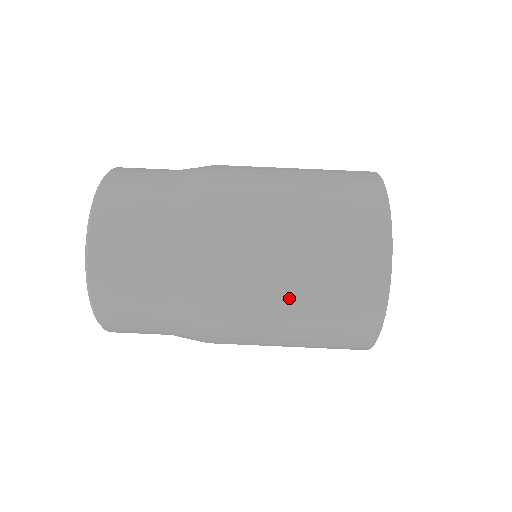
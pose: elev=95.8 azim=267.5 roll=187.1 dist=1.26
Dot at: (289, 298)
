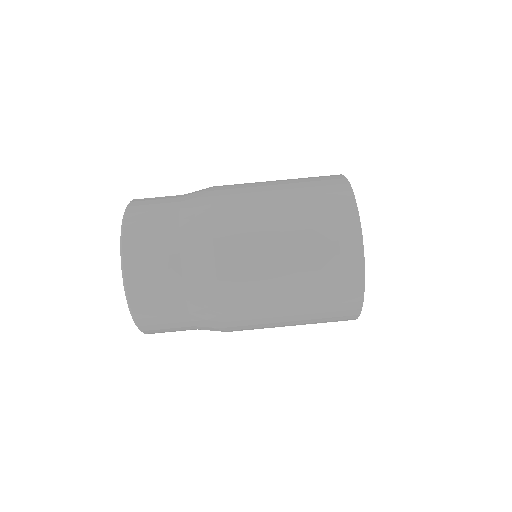
Dot at: (280, 210)
